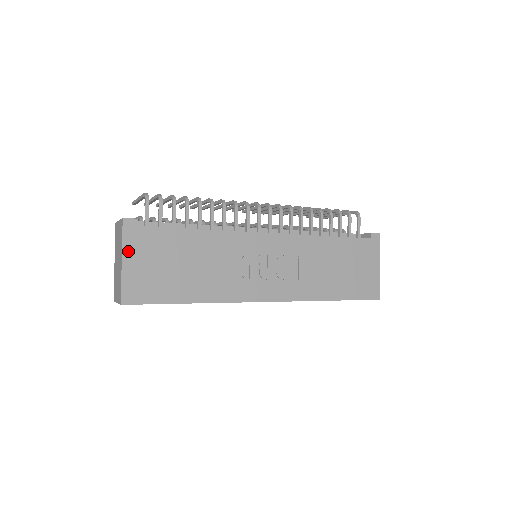
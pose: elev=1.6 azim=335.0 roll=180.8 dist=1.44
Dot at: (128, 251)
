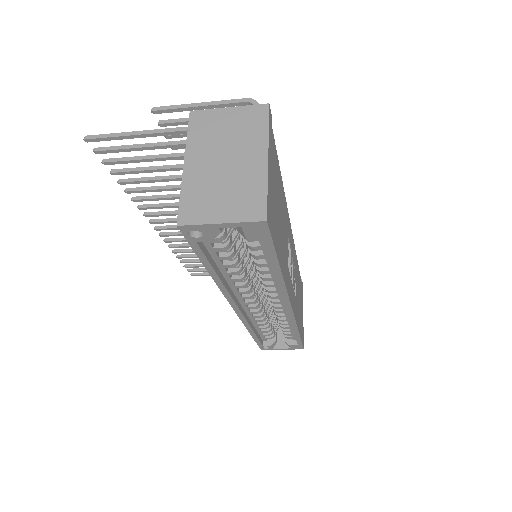
Dot at: (270, 150)
